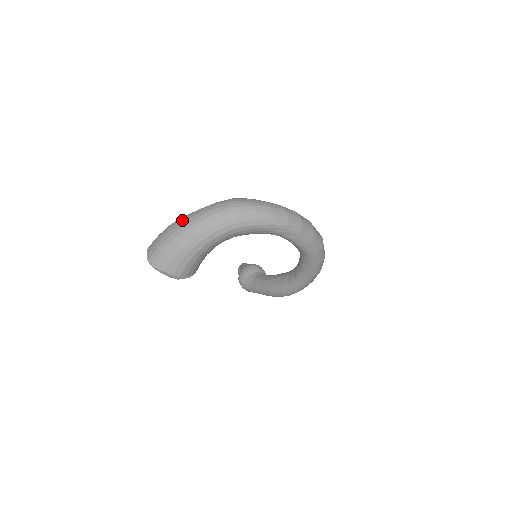
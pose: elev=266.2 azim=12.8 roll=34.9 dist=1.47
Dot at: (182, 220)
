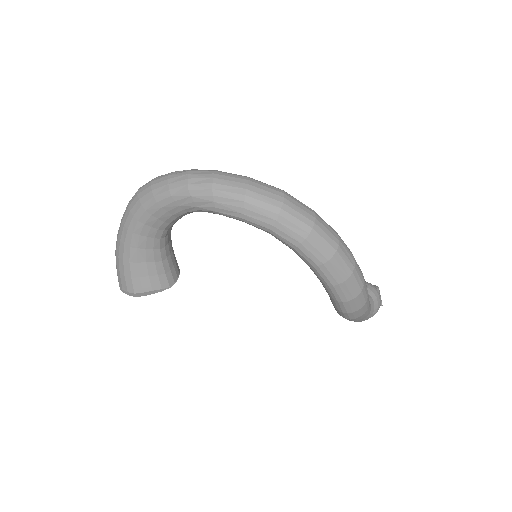
Dot at: occluded
